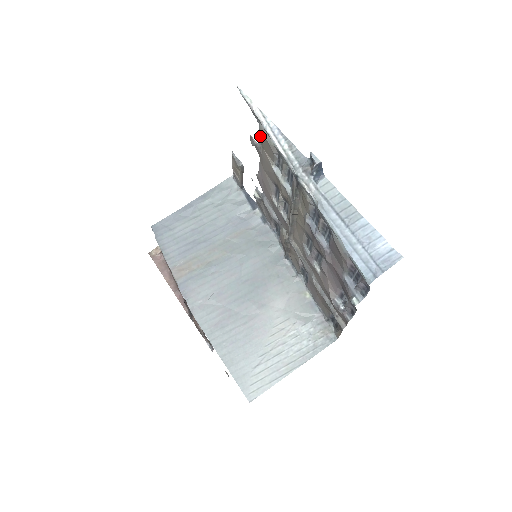
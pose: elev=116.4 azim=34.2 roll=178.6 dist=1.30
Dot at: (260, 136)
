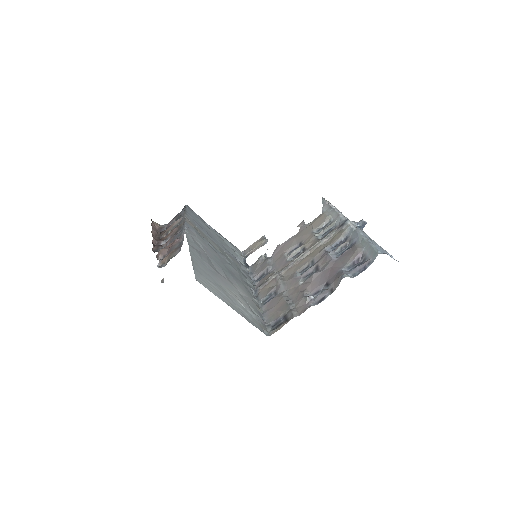
Dot at: (318, 217)
